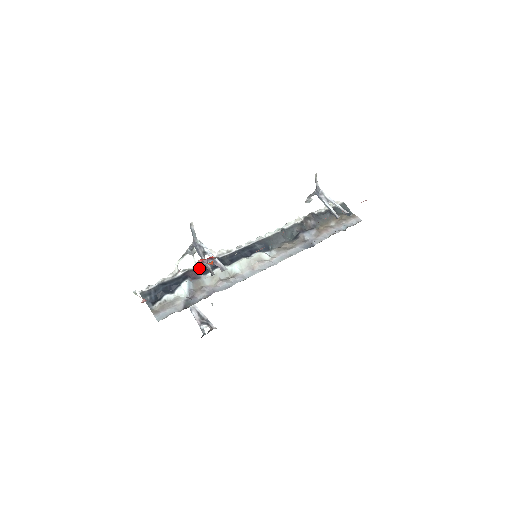
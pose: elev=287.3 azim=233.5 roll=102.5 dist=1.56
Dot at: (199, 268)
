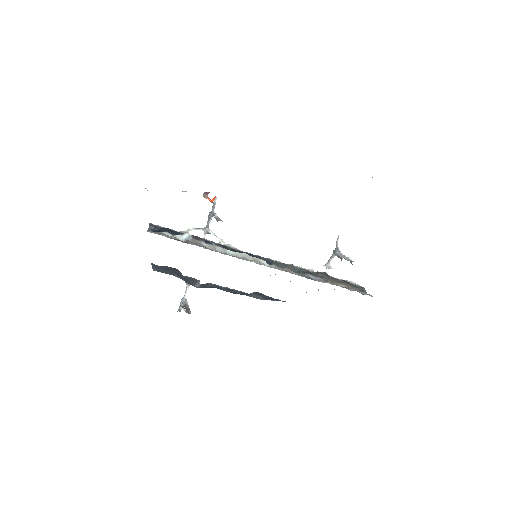
Dot at: (205, 239)
